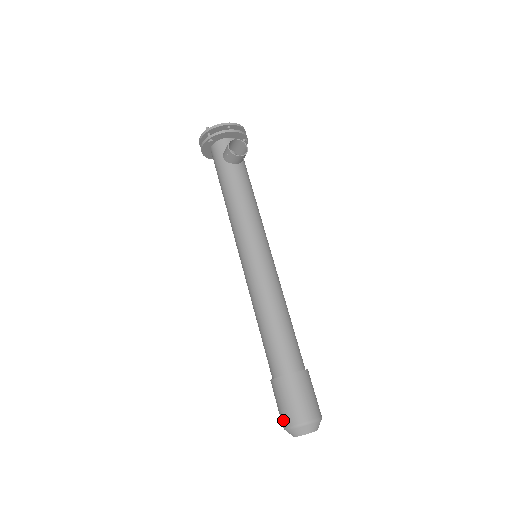
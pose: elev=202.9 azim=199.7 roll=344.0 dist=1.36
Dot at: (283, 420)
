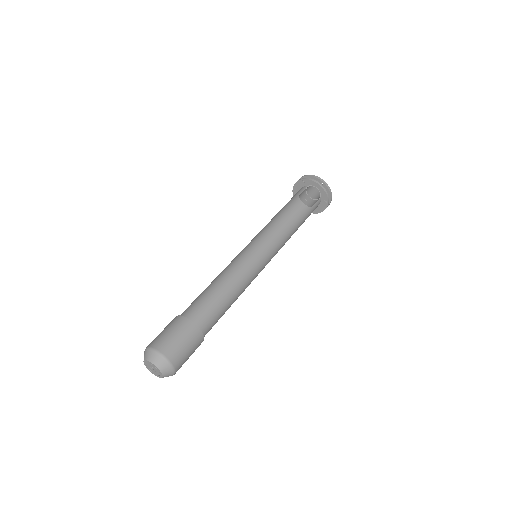
Dot at: (151, 342)
